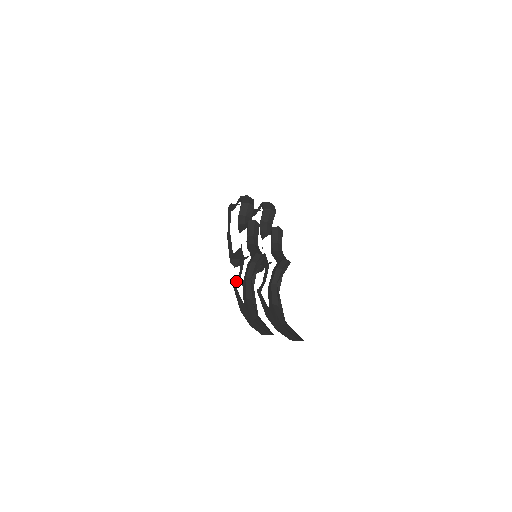
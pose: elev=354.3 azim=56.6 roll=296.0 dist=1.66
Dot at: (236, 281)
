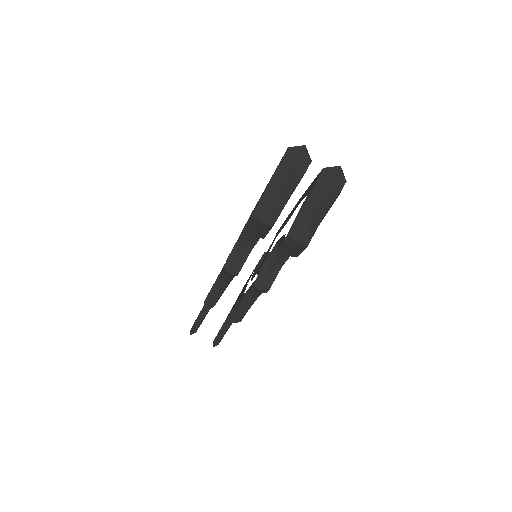
Dot at: occluded
